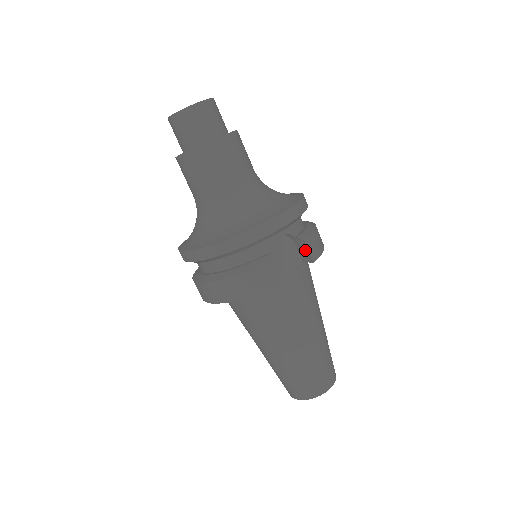
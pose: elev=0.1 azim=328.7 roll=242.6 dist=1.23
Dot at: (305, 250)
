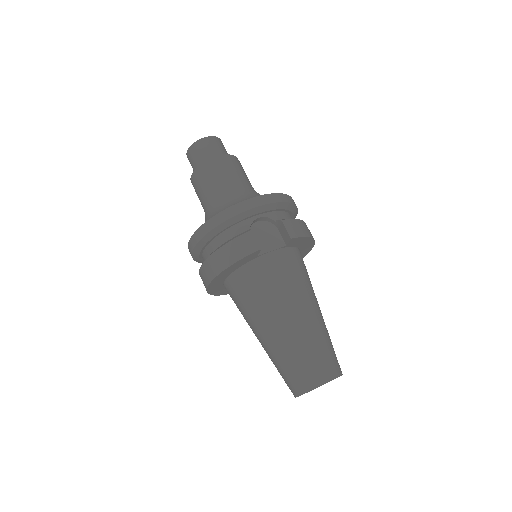
Dot at: (284, 230)
